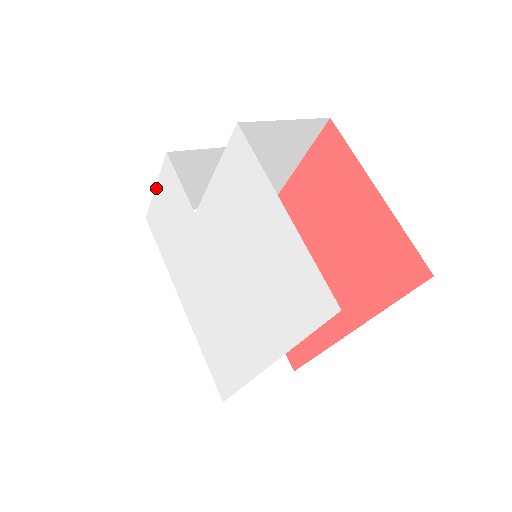
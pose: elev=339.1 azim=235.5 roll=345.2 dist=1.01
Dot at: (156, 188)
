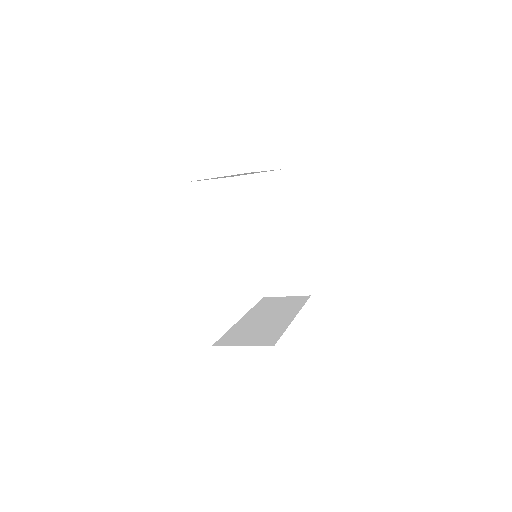
Dot at: occluded
